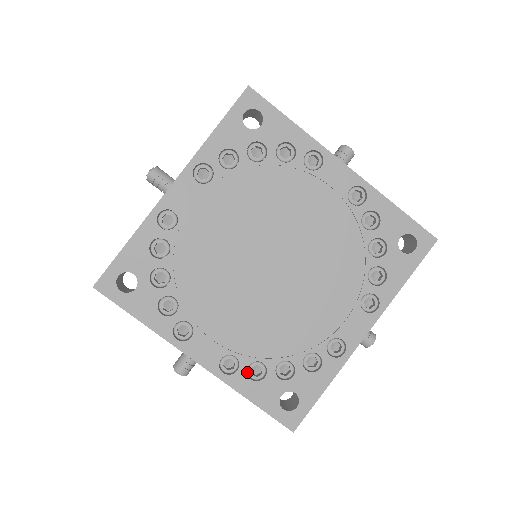
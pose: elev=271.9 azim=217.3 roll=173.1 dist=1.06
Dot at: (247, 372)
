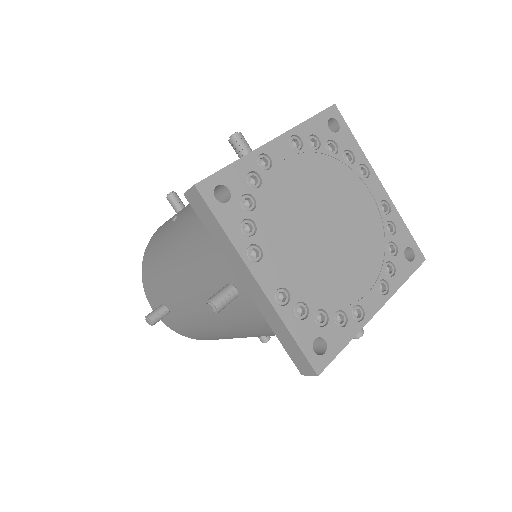
Dot at: occluded
